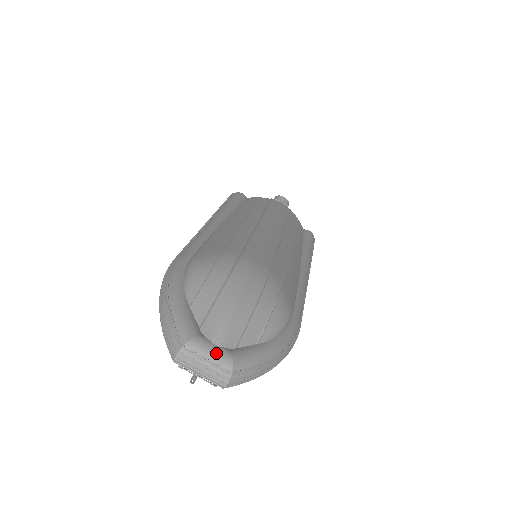
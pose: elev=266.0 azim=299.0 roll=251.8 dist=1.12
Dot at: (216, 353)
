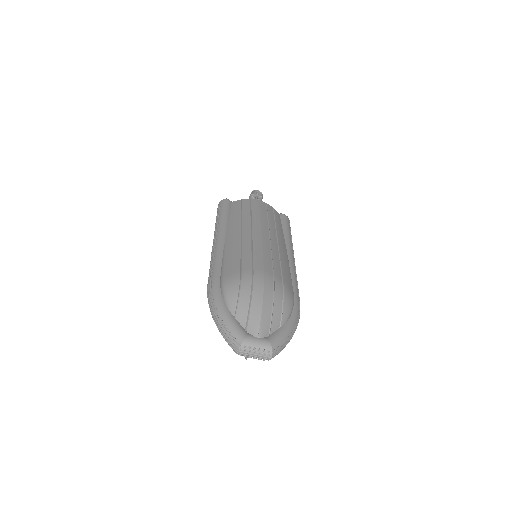
Dot at: (260, 343)
